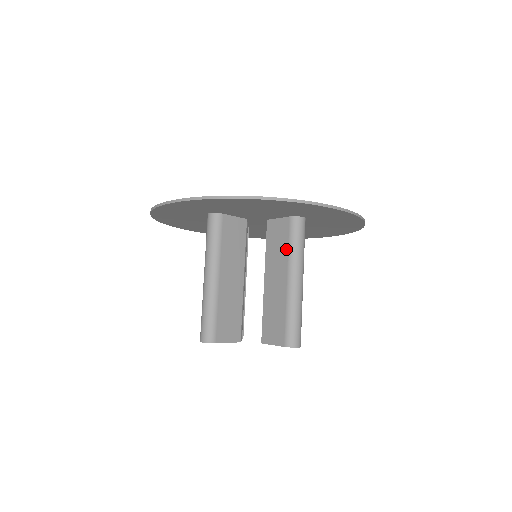
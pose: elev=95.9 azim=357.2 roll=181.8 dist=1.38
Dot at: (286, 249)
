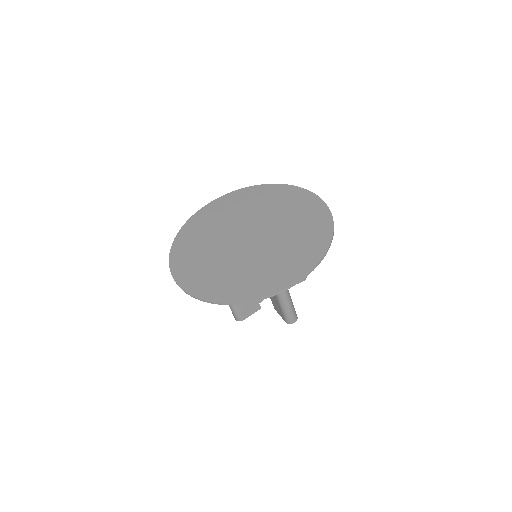
Dot at: occluded
